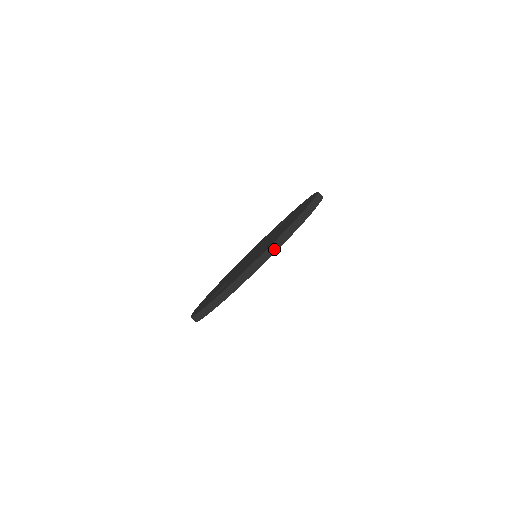
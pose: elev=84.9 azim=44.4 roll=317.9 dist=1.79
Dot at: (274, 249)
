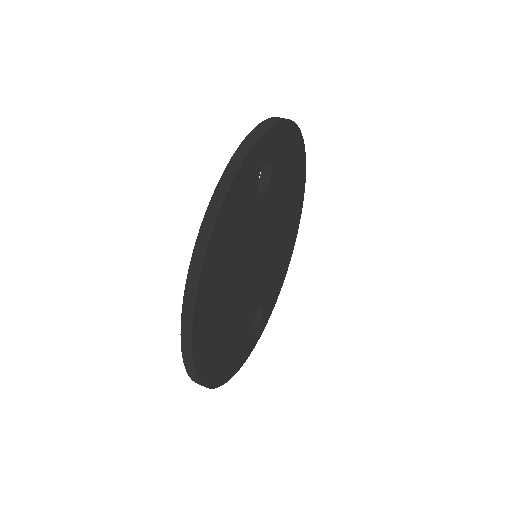
Dot at: occluded
